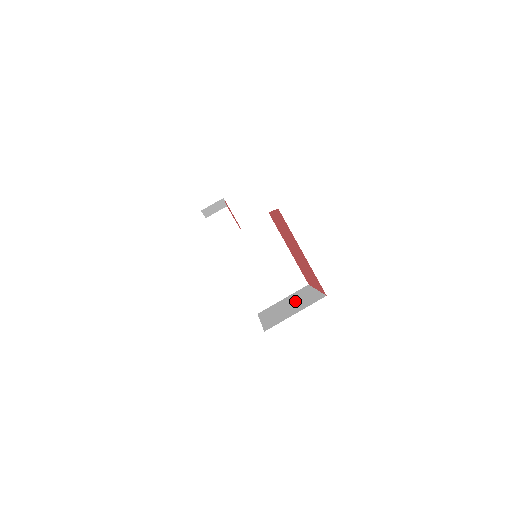
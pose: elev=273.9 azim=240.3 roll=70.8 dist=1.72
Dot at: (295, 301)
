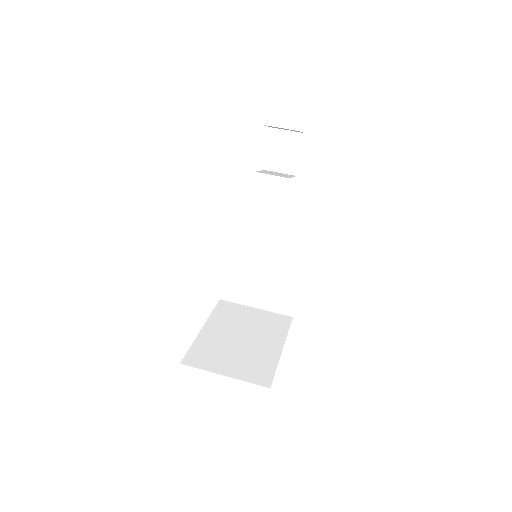
Dot at: (252, 339)
